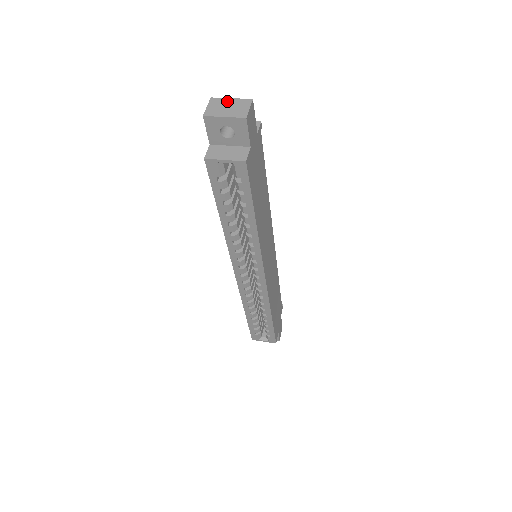
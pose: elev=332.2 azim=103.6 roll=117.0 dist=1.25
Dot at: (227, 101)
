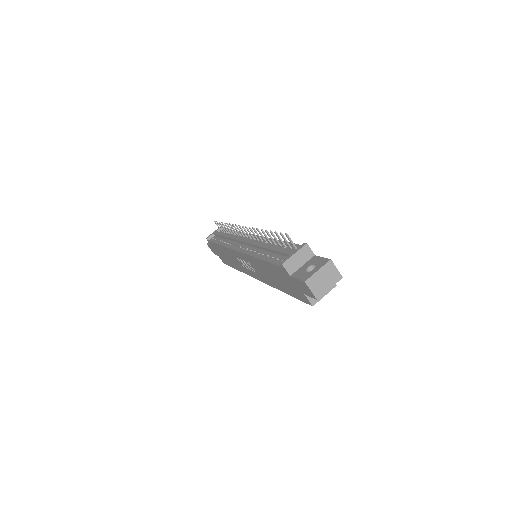
Dot at: (318, 276)
